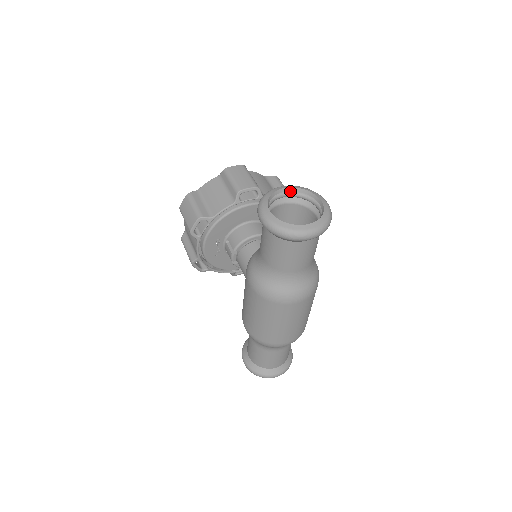
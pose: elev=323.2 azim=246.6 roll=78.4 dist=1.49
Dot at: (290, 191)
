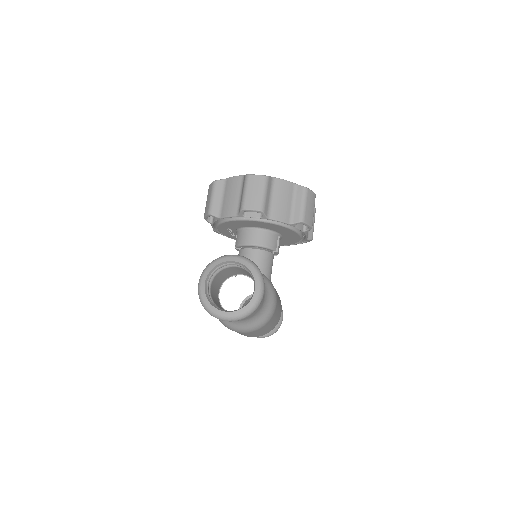
Dot at: (241, 263)
